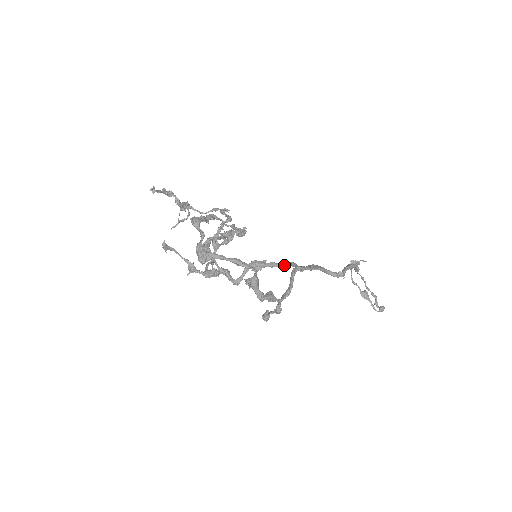
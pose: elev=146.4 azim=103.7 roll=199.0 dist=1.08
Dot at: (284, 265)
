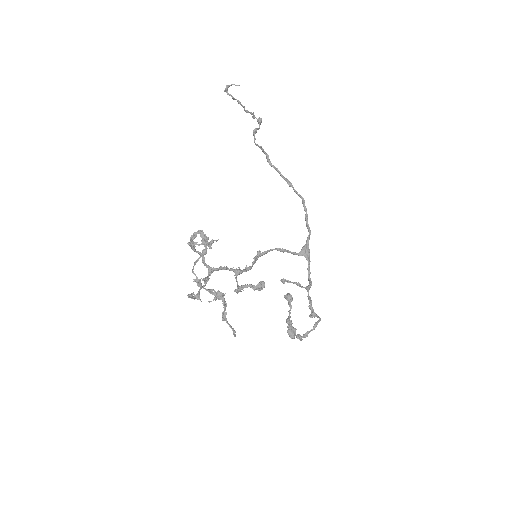
Dot at: occluded
